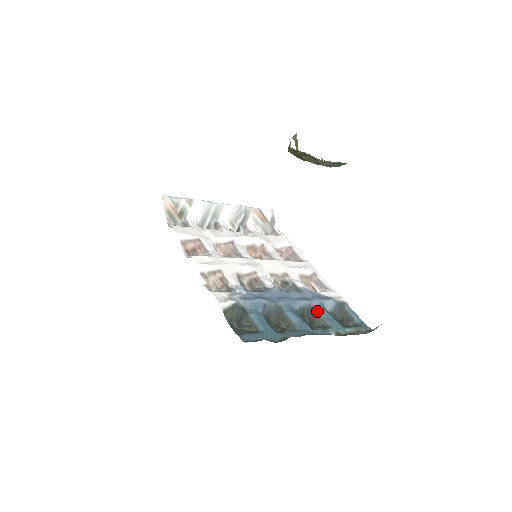
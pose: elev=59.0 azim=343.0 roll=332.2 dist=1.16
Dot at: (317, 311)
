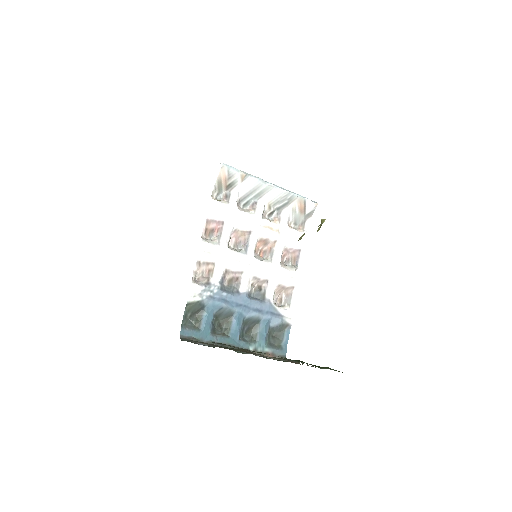
Dot at: (259, 324)
